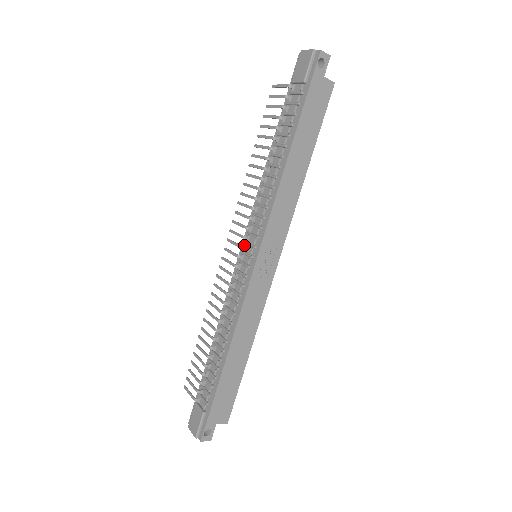
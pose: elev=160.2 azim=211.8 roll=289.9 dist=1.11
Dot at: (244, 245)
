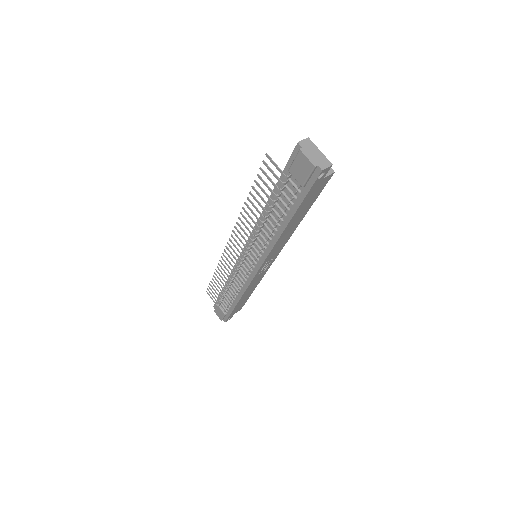
Dot at: (246, 255)
